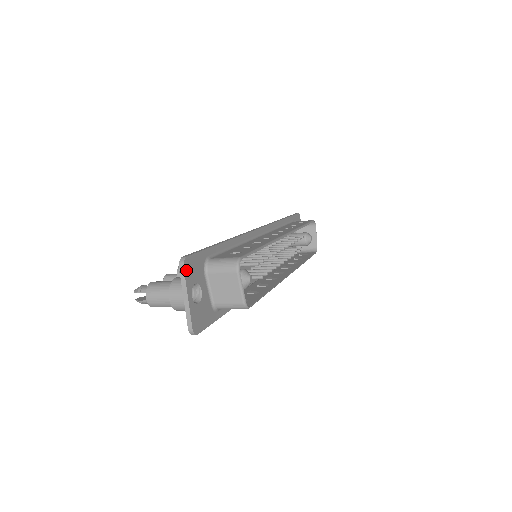
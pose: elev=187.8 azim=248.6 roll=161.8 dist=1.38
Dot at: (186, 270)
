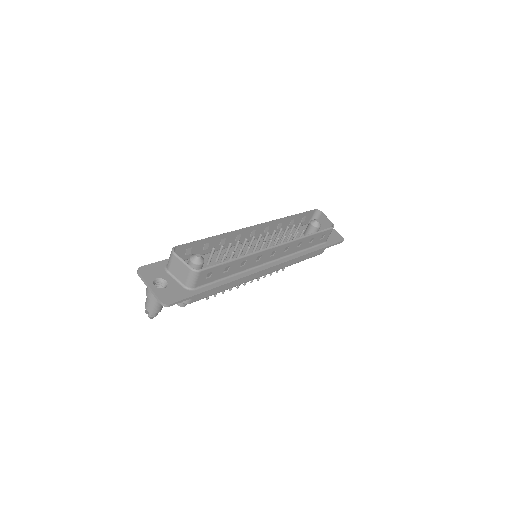
Dot at: (142, 273)
